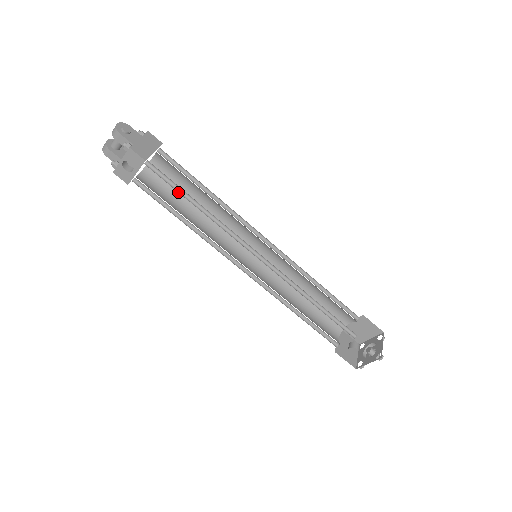
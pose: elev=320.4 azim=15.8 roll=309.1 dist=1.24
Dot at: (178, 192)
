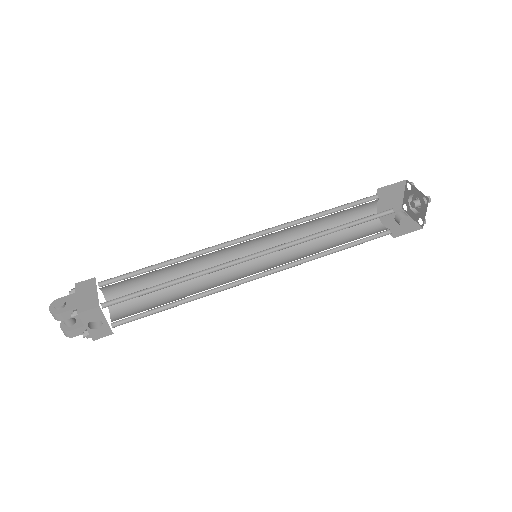
Dot at: occluded
